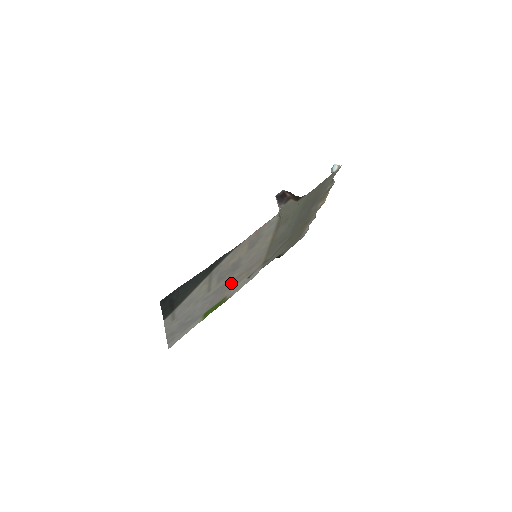
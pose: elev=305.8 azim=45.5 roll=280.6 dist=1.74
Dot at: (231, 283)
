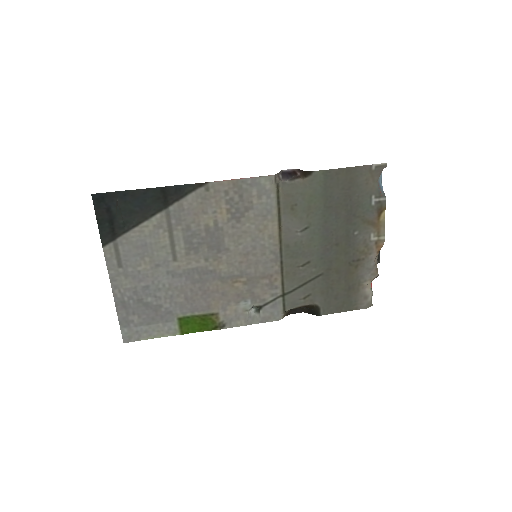
Dot at: (219, 284)
